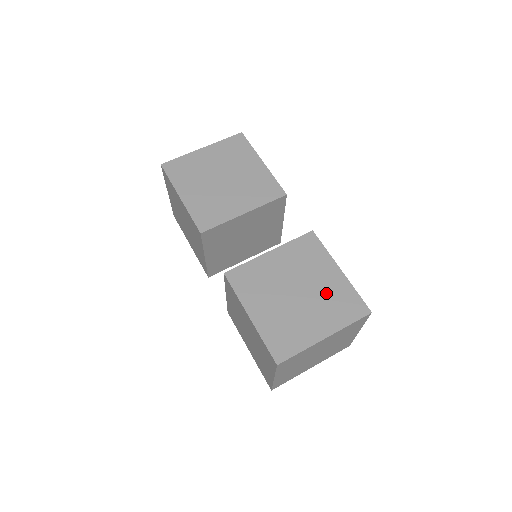
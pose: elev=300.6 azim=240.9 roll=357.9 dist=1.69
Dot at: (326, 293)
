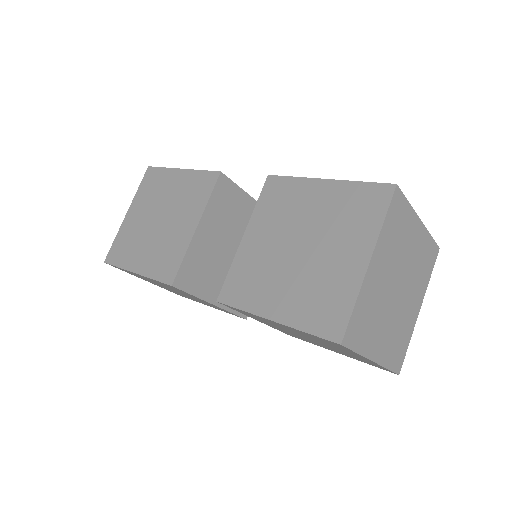
Dot at: (330, 217)
